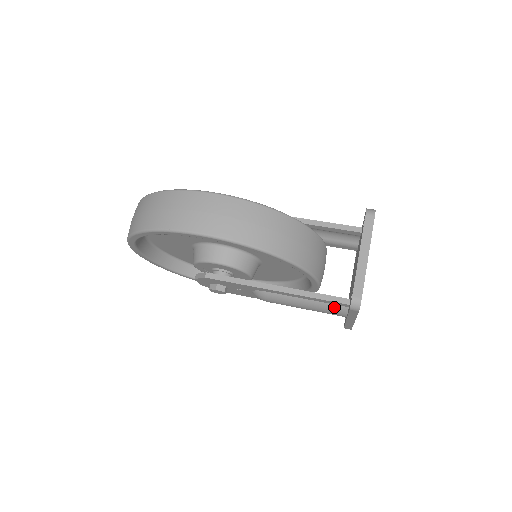
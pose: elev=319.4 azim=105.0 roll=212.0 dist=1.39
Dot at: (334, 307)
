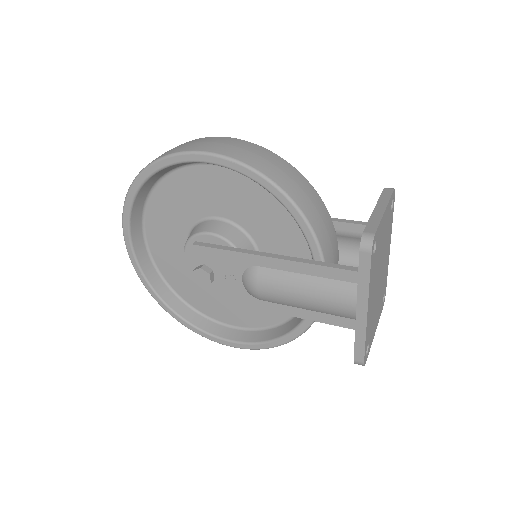
Dot at: (341, 285)
